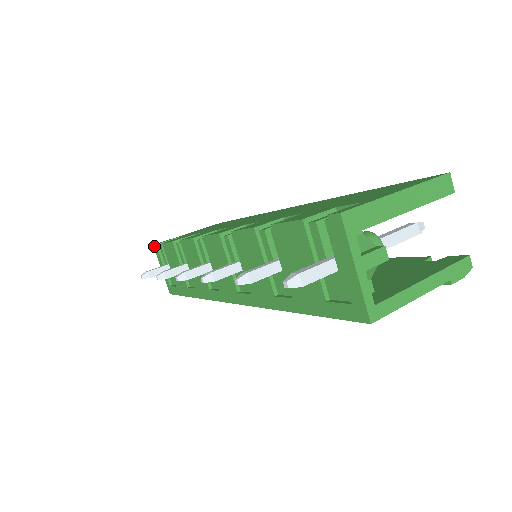
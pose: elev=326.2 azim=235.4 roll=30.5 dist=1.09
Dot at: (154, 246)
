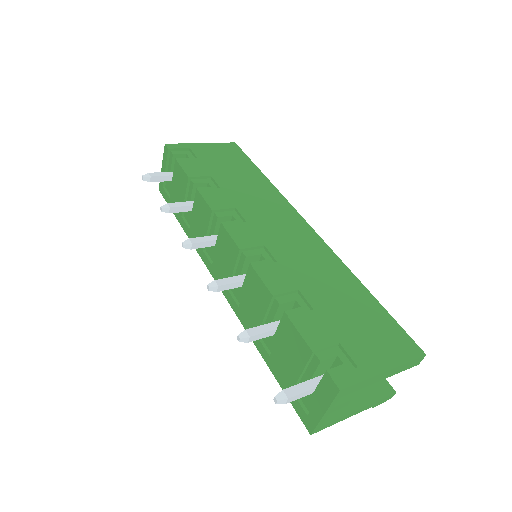
Dot at: (165, 146)
